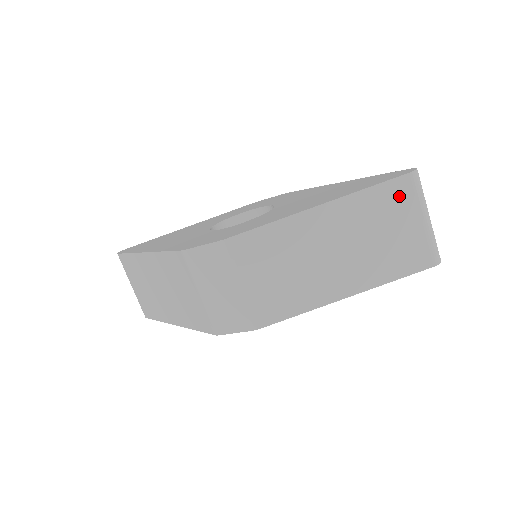
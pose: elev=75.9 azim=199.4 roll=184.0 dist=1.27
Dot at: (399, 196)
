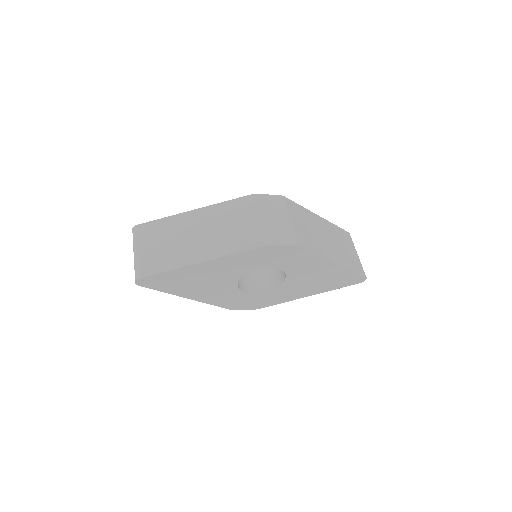
Dot at: (347, 238)
